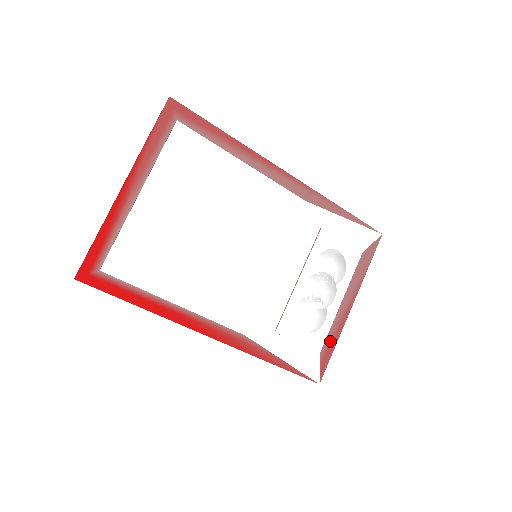
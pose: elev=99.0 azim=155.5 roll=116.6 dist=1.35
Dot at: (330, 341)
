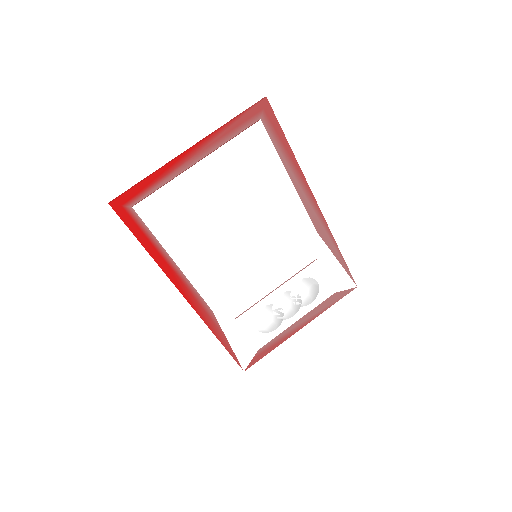
Dot at: (271, 345)
